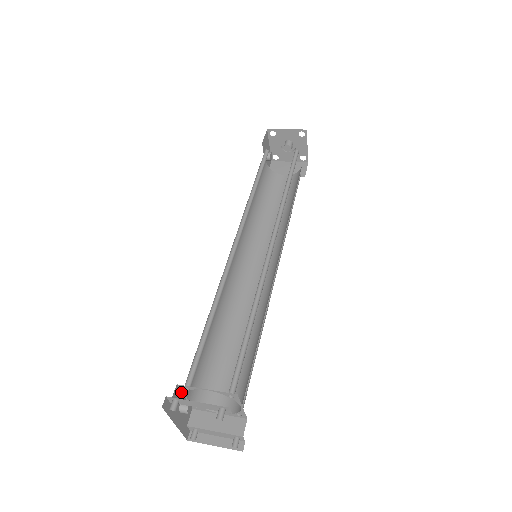
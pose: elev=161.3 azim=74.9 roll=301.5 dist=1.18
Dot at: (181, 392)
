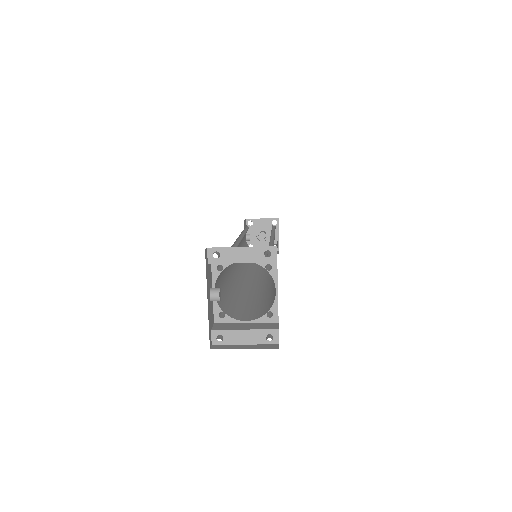
Dot at: (211, 279)
